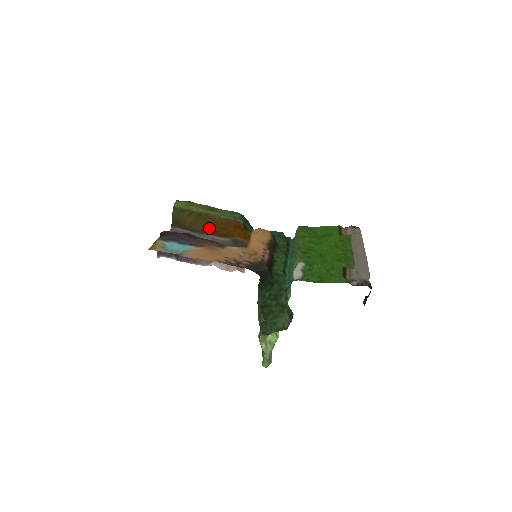
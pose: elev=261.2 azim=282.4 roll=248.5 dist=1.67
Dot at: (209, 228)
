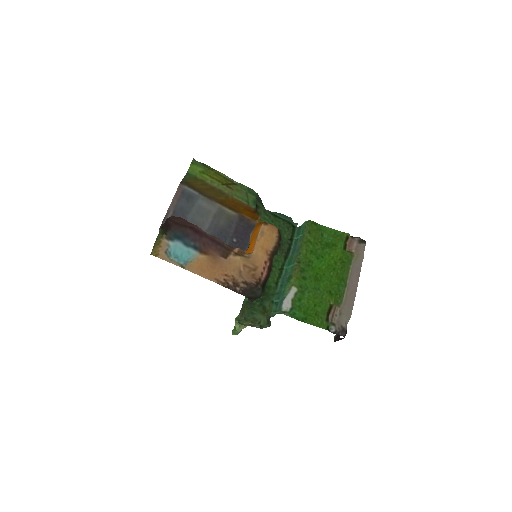
Dot at: (219, 199)
